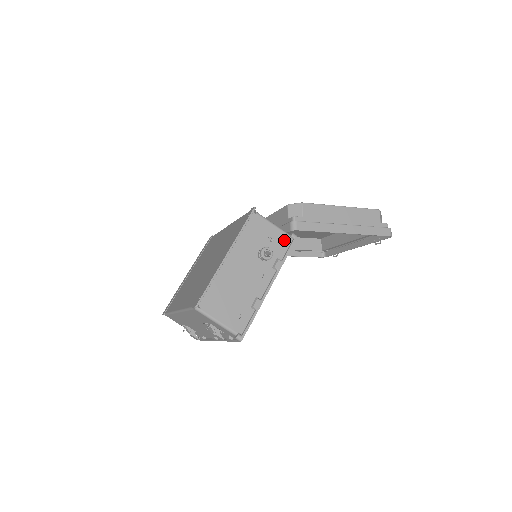
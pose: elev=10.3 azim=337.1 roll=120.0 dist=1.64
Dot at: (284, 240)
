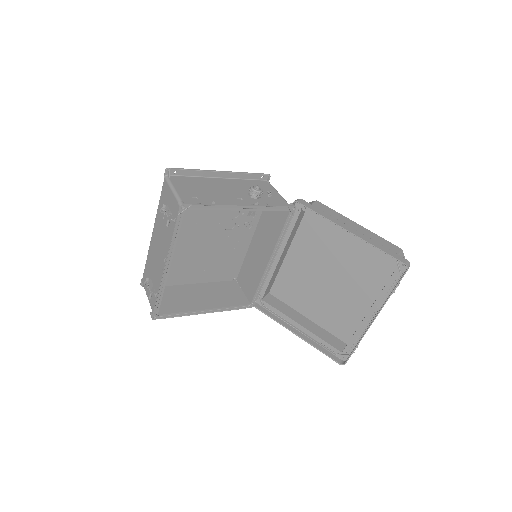
Dot at: (281, 203)
